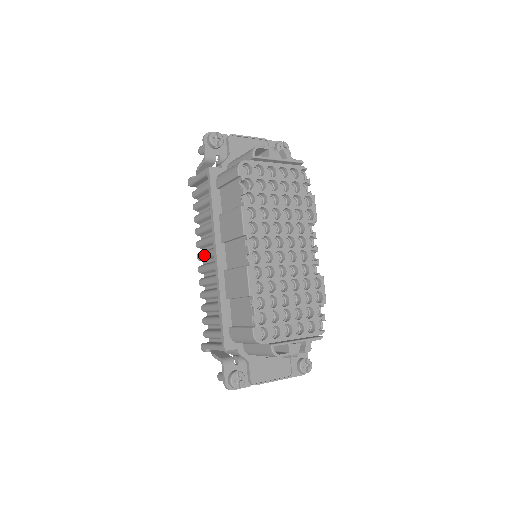
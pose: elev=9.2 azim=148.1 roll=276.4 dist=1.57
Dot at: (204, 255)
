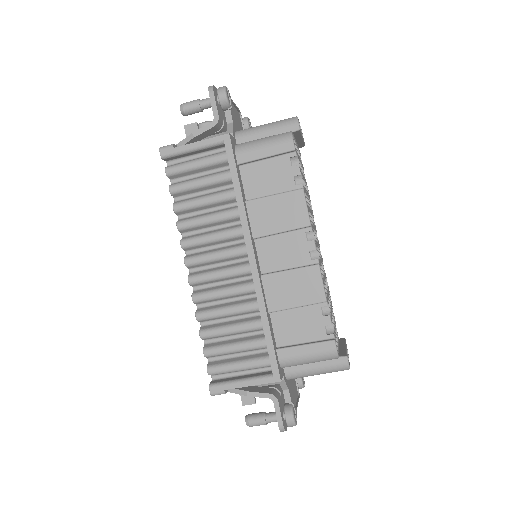
Dot at: (209, 258)
